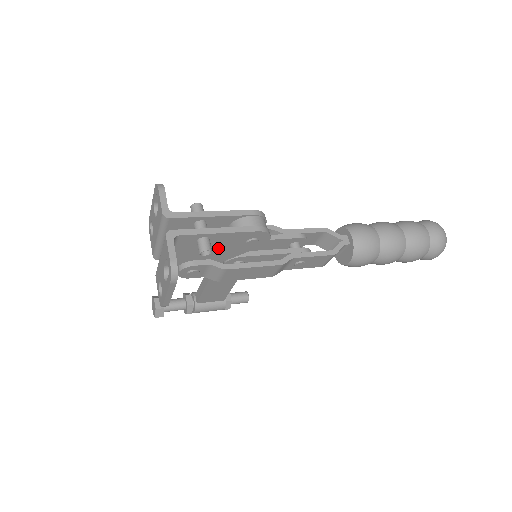
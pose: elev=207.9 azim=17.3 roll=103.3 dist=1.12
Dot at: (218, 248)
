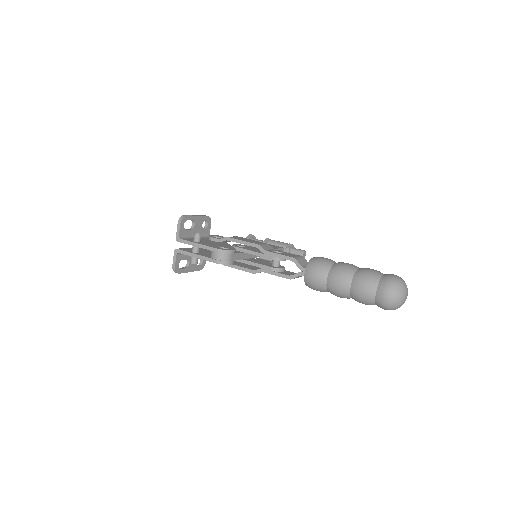
Dot at: occluded
